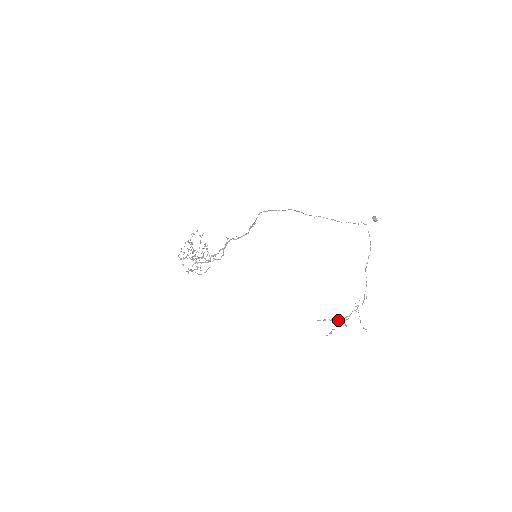
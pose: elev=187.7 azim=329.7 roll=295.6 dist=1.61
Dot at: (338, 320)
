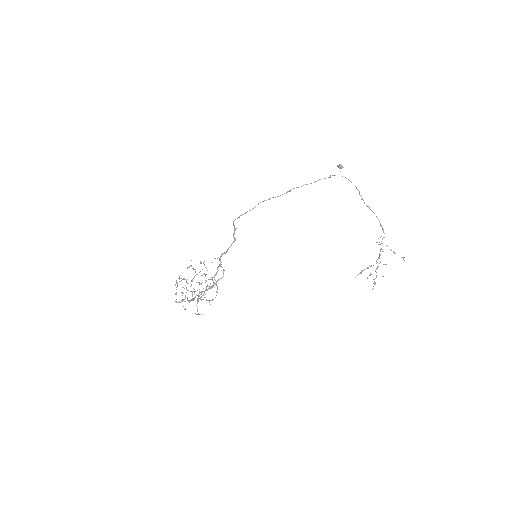
Dot at: (373, 265)
